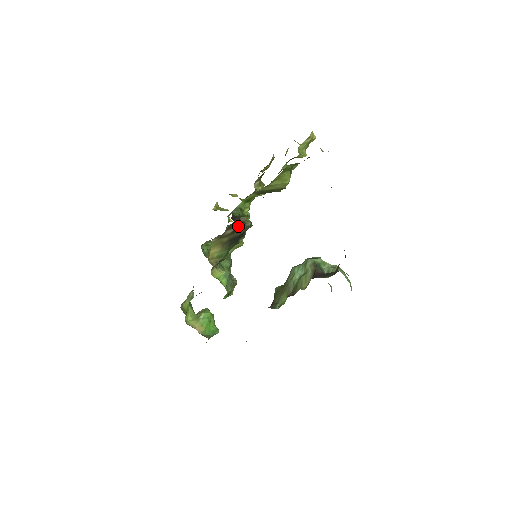
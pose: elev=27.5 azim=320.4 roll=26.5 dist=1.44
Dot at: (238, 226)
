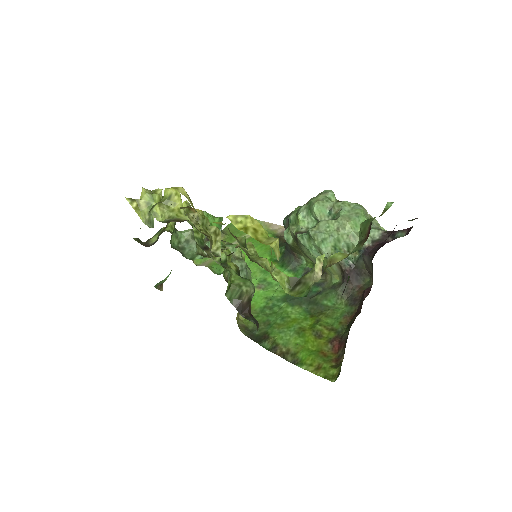
Dot at: (249, 308)
